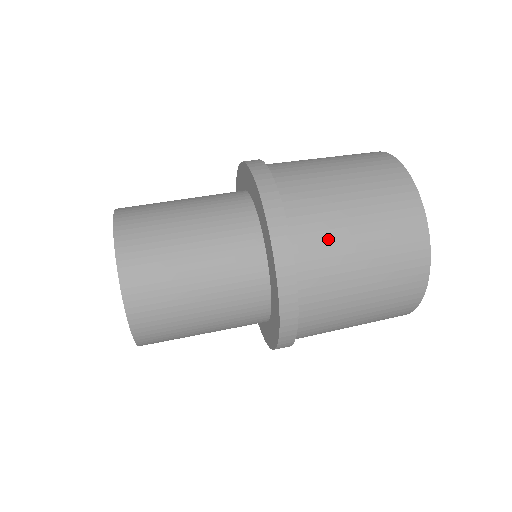
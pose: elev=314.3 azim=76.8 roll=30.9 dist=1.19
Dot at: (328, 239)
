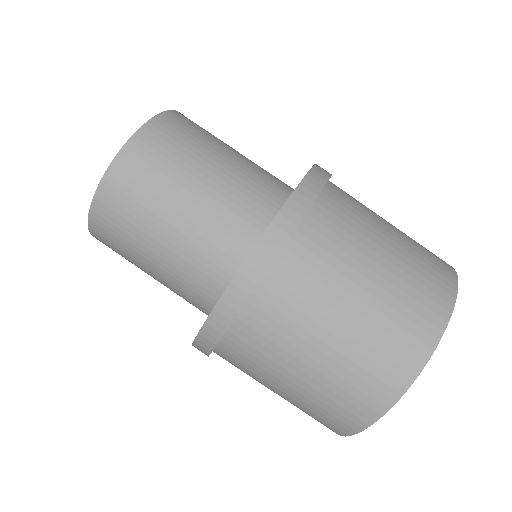
Dot at: occluded
